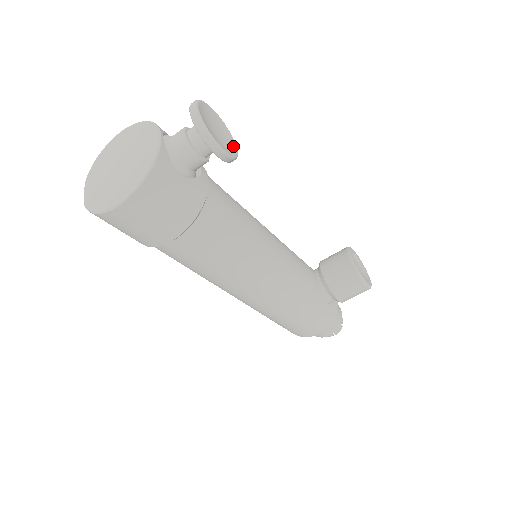
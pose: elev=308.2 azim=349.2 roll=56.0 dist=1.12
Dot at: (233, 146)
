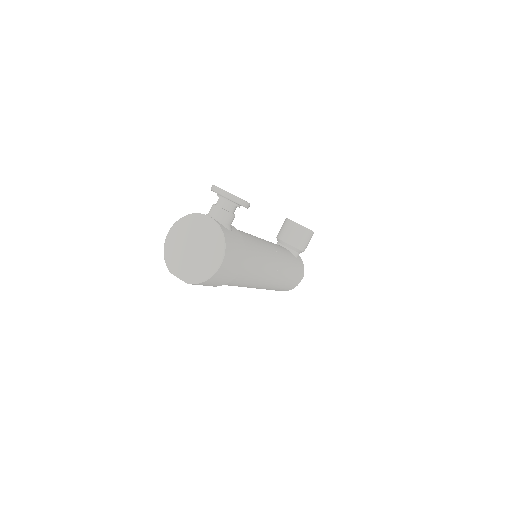
Dot at: occluded
